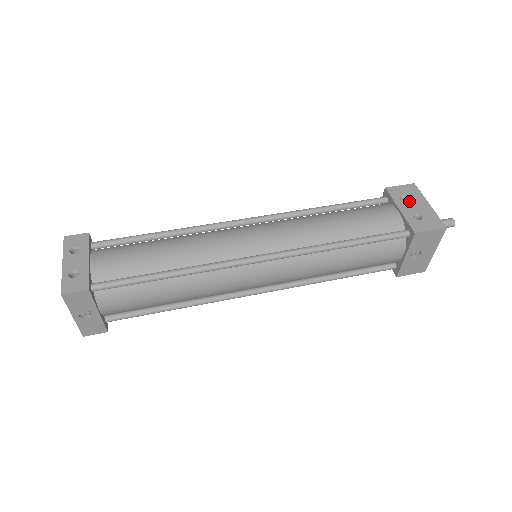
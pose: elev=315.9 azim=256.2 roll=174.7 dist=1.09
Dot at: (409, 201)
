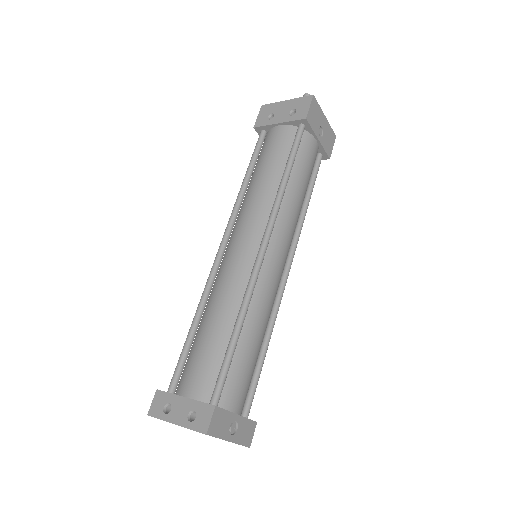
Dot at: (275, 114)
